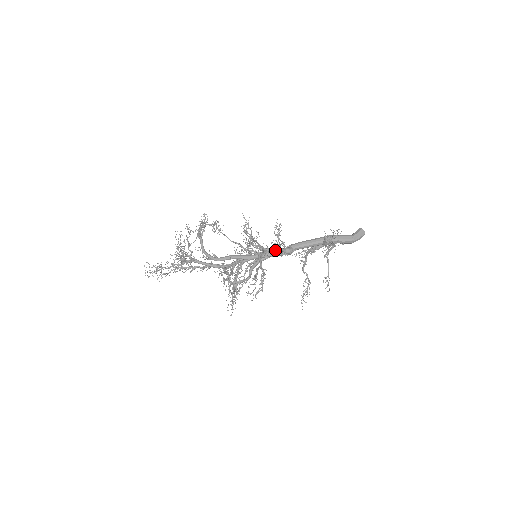
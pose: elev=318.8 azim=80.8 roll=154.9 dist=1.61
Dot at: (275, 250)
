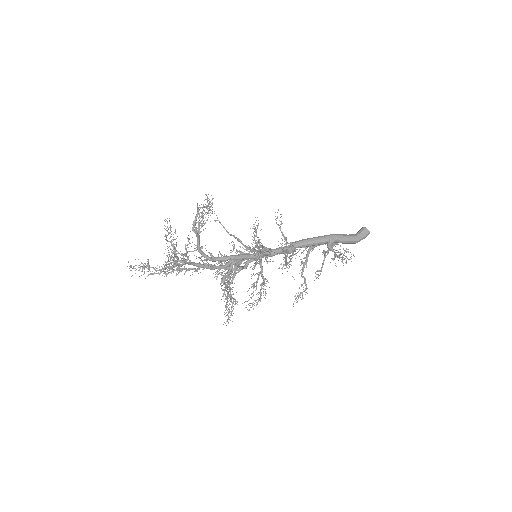
Dot at: (277, 251)
